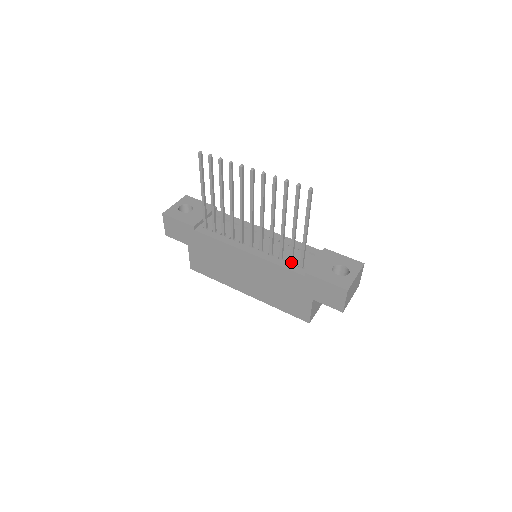
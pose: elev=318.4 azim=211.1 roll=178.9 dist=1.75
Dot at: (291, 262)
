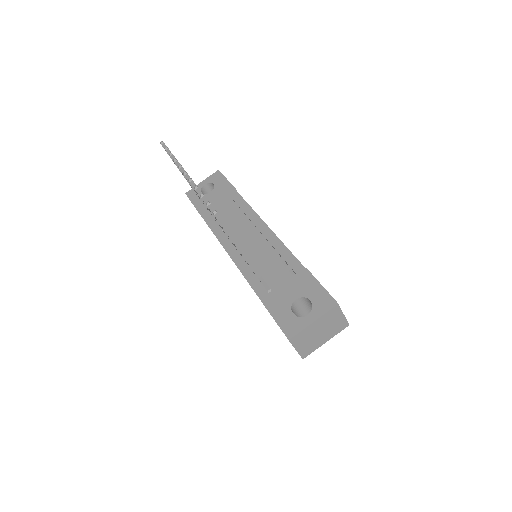
Dot at: (259, 280)
